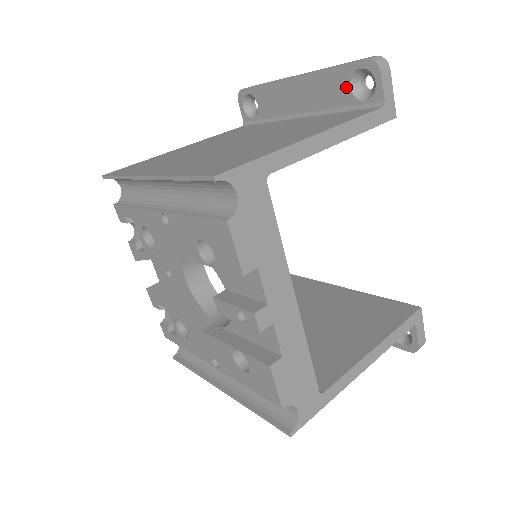
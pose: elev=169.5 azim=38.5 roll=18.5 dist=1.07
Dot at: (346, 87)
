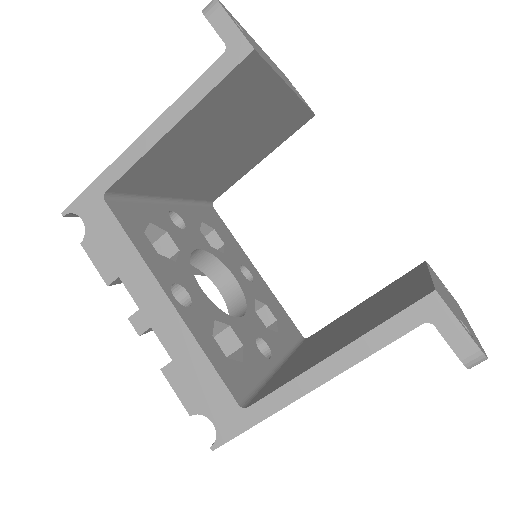
Dot at: occluded
